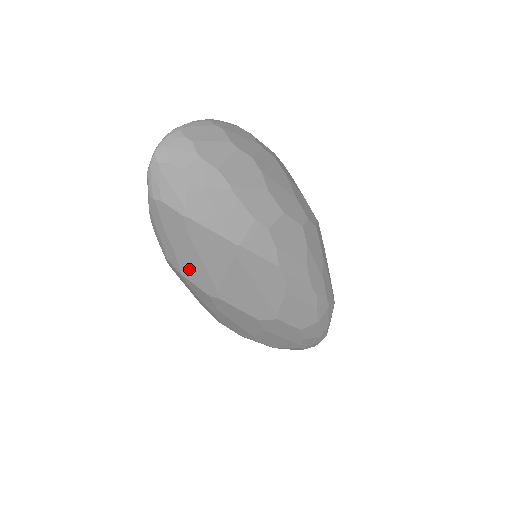
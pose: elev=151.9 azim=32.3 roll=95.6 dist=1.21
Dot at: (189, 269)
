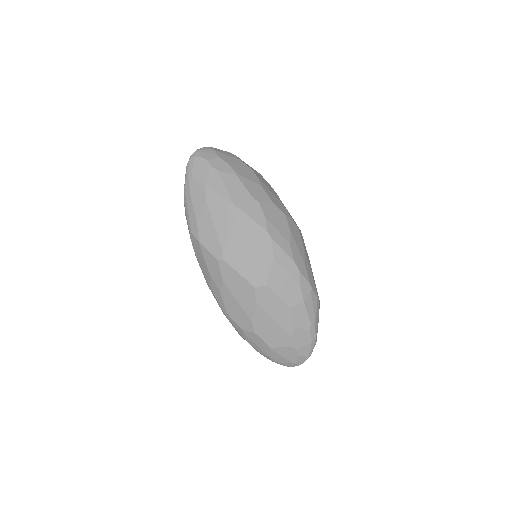
Dot at: (205, 234)
